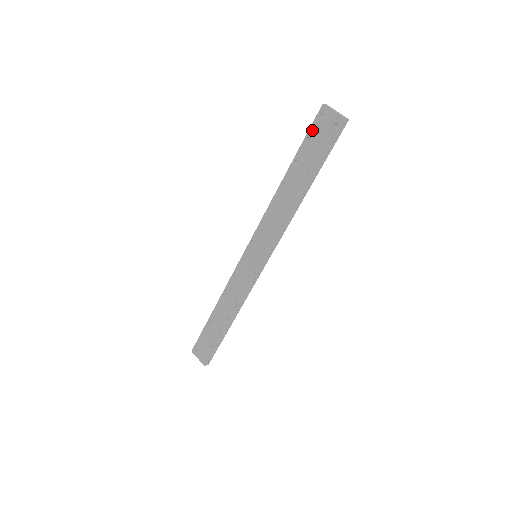
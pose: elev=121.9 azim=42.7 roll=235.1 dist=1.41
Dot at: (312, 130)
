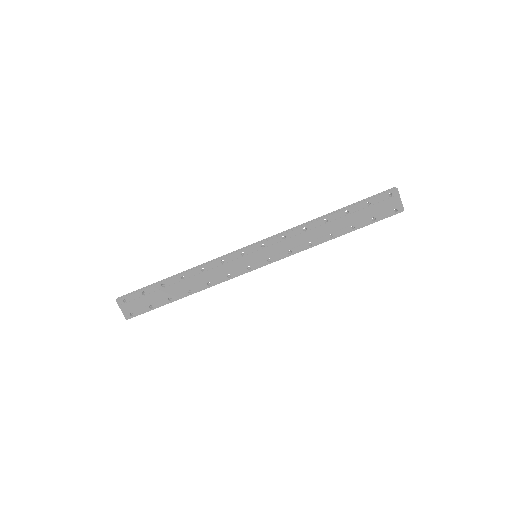
Dot at: (377, 200)
